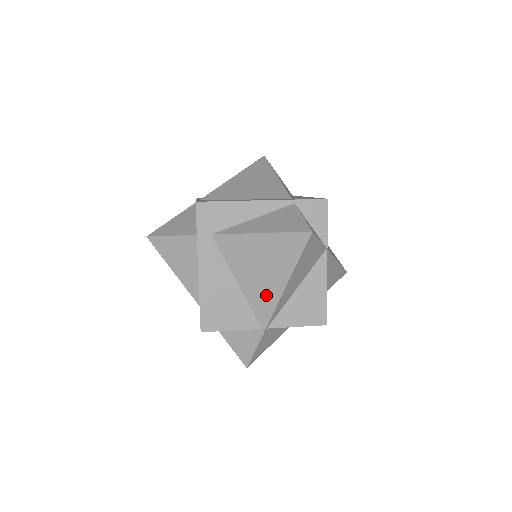
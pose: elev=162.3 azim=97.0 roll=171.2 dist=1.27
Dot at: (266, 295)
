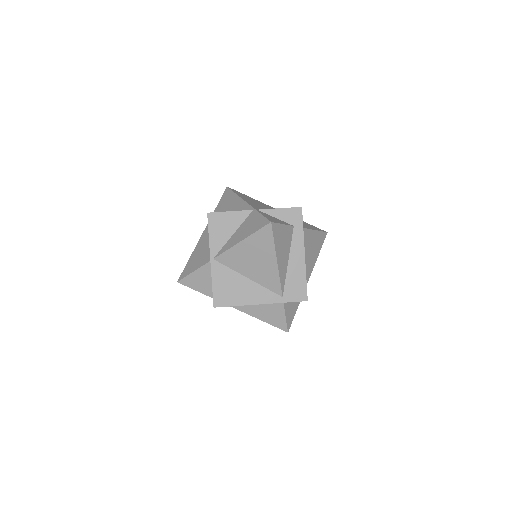
Dot at: occluded
